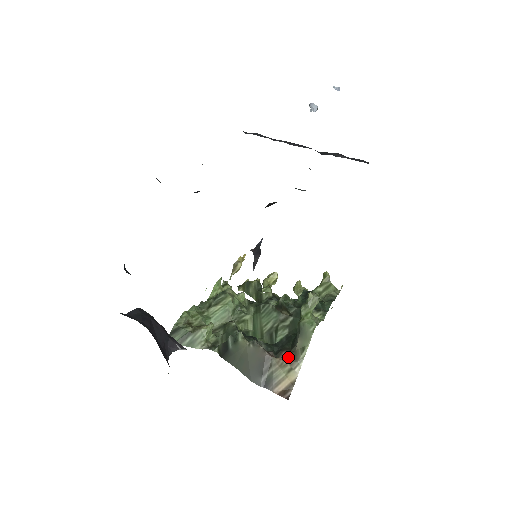
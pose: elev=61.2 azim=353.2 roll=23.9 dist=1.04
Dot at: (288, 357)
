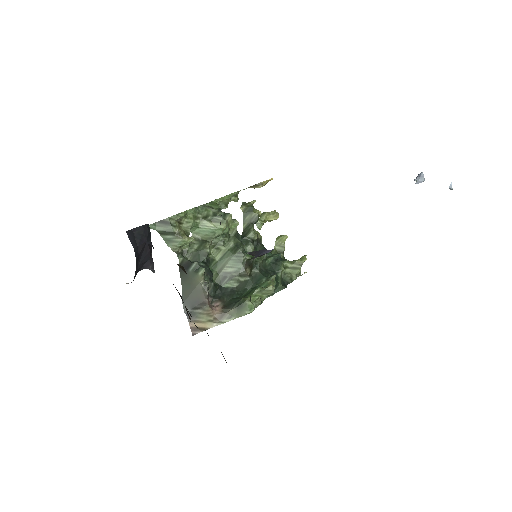
Dot at: (217, 312)
